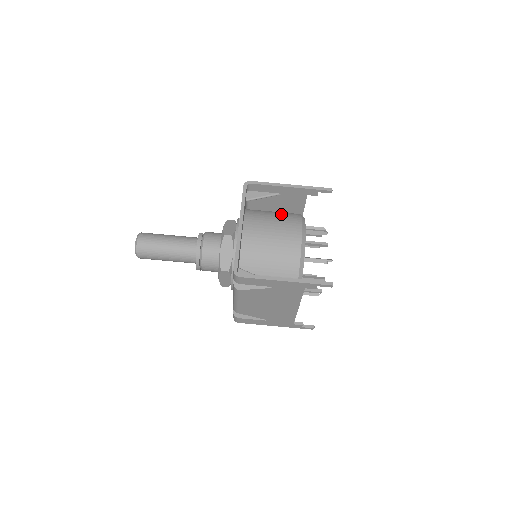
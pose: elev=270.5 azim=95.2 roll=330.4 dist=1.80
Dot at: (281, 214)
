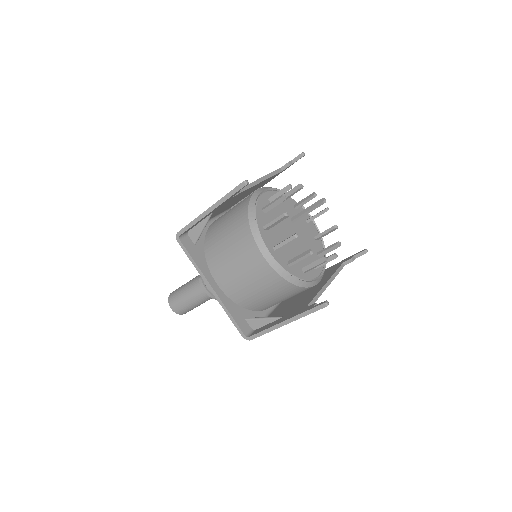
Dot at: (232, 233)
